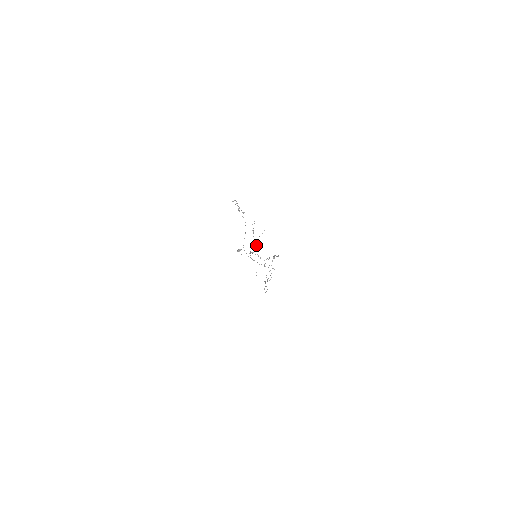
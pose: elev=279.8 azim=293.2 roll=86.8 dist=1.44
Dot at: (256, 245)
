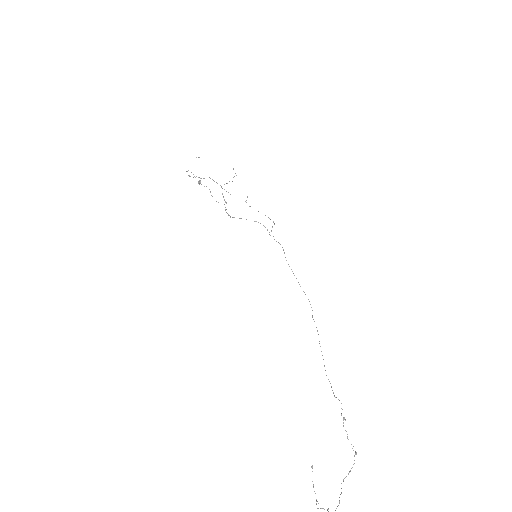
Dot at: occluded
